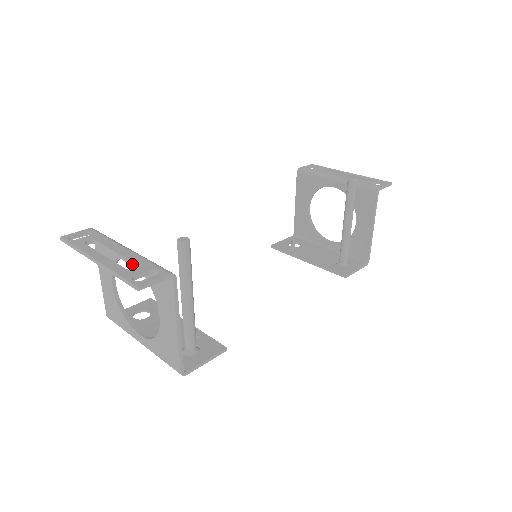
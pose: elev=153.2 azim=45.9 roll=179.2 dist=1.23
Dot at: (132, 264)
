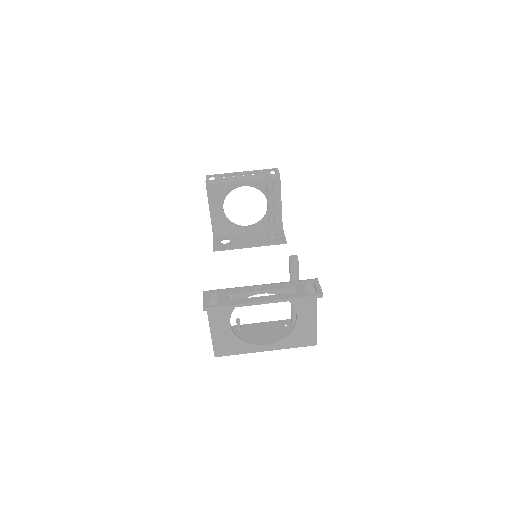
Dot at: (285, 290)
